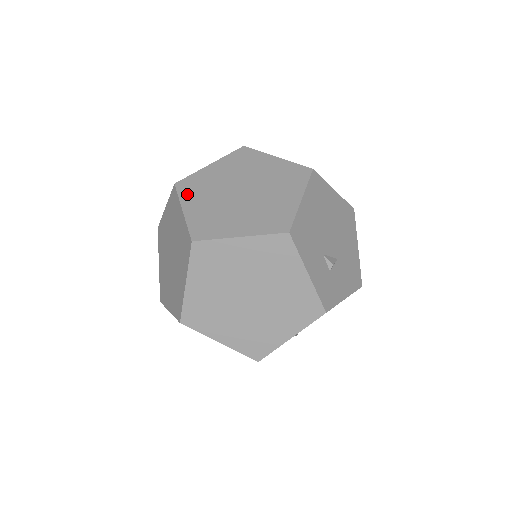
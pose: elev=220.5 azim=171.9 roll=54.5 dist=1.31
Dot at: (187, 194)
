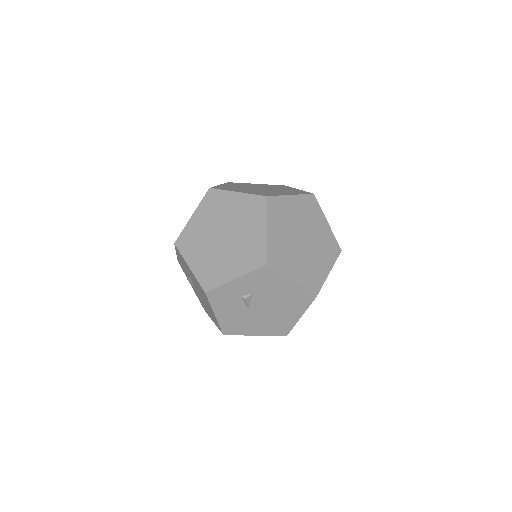
Dot at: (227, 189)
